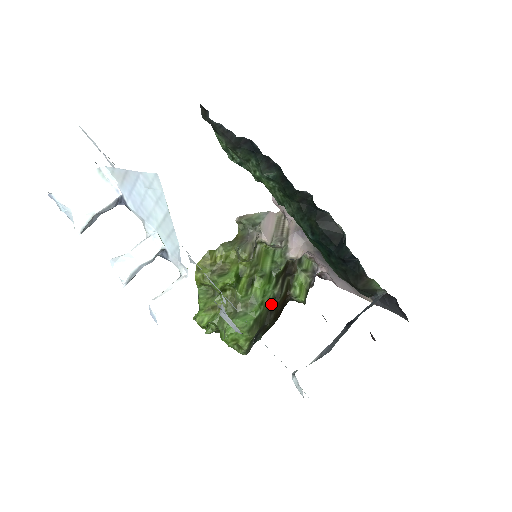
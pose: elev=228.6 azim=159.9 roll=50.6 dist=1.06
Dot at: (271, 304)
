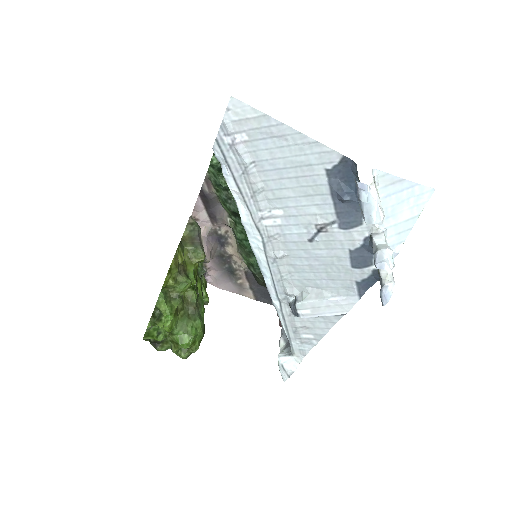
Dot at: occluded
